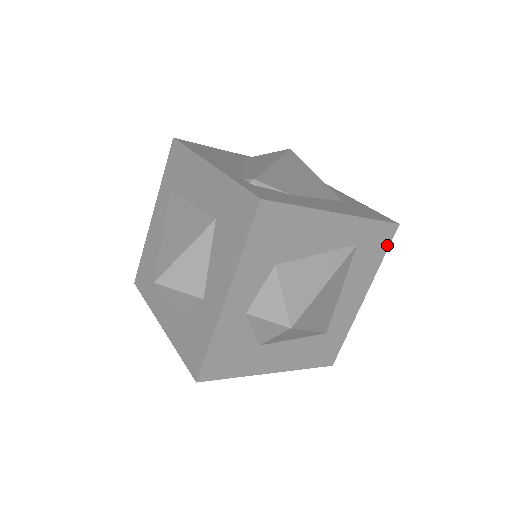
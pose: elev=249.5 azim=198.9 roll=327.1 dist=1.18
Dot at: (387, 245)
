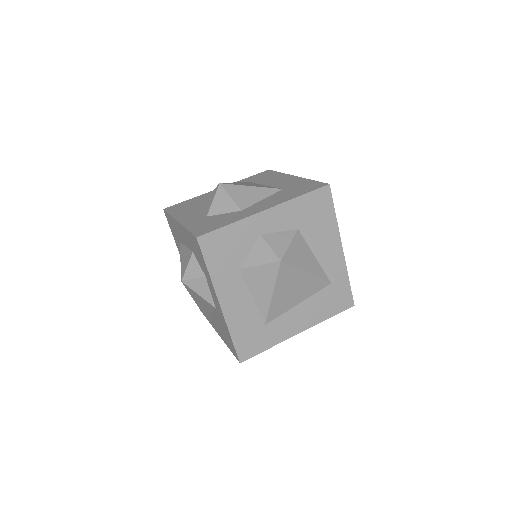
Dot at: (339, 311)
